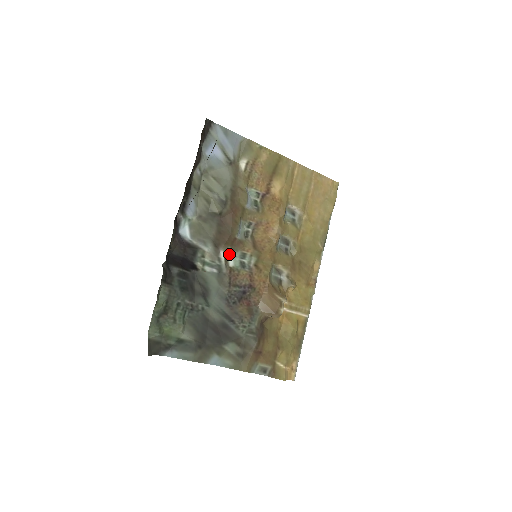
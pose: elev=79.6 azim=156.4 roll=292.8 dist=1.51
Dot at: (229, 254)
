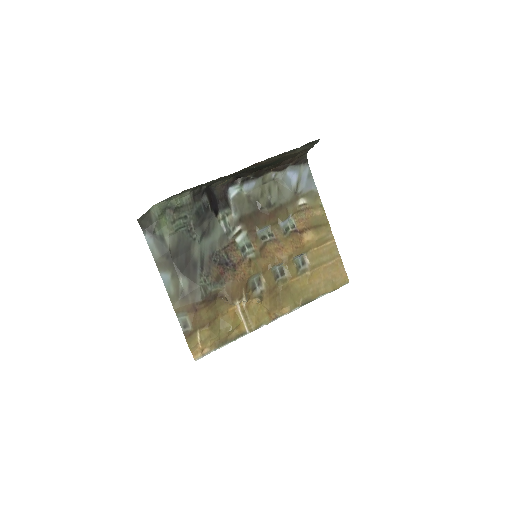
Dot at: (242, 234)
